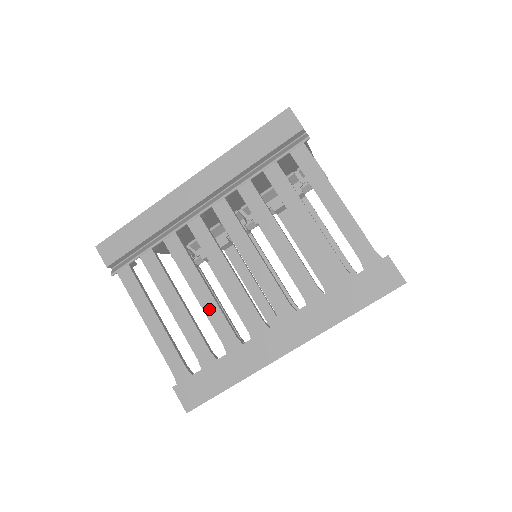
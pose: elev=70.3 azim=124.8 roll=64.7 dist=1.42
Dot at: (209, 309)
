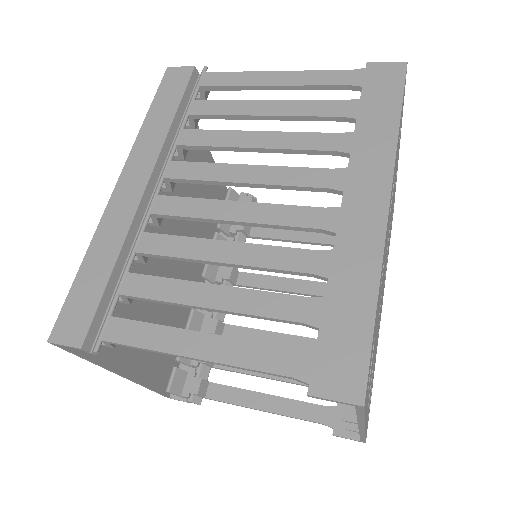
Dot at: (256, 258)
